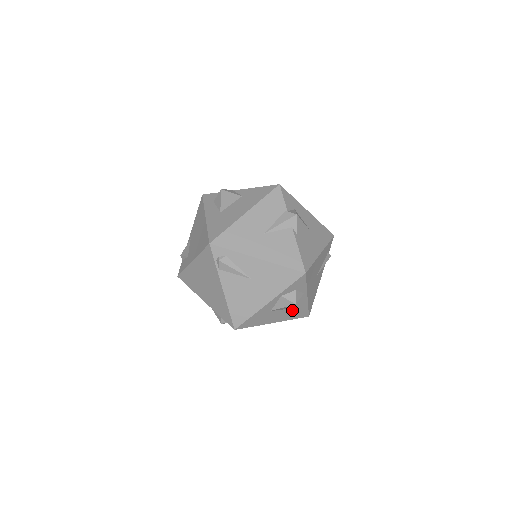
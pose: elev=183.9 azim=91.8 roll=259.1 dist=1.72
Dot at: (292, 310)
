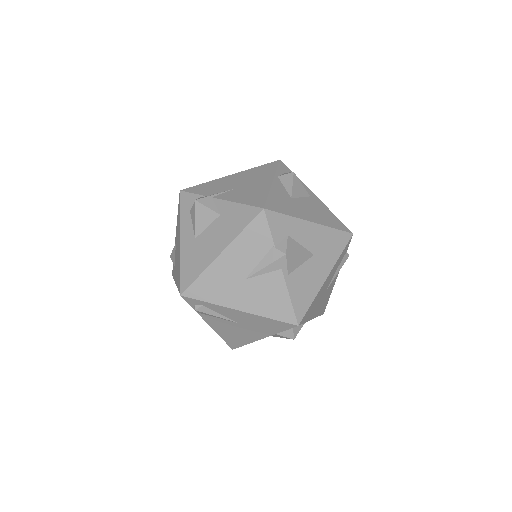
Dot at: occluded
